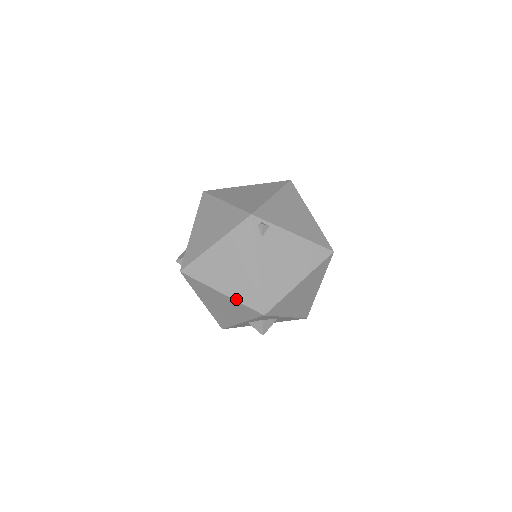
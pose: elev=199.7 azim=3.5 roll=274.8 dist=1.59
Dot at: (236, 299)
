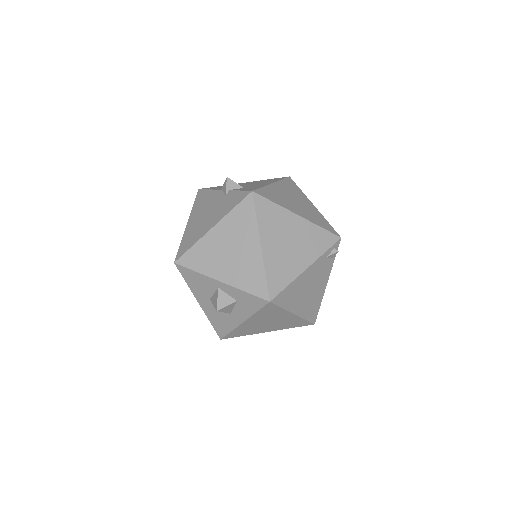
Dot at: (266, 264)
